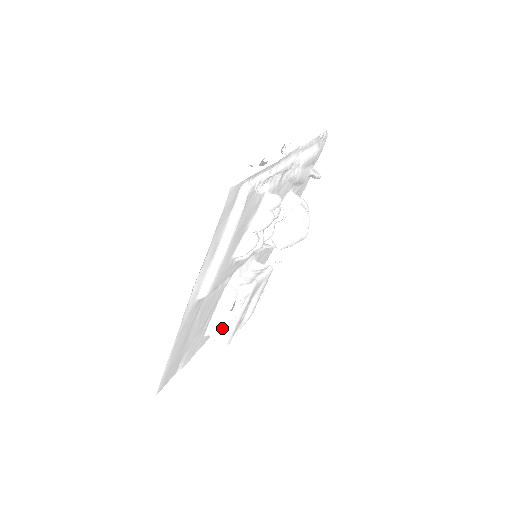
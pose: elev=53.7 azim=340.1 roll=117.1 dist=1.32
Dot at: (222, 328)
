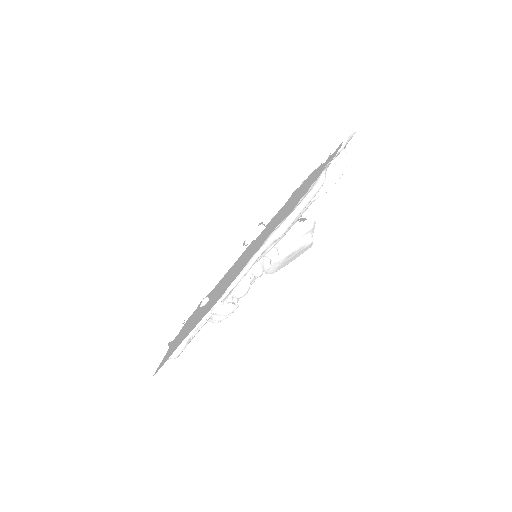
Dot at: occluded
